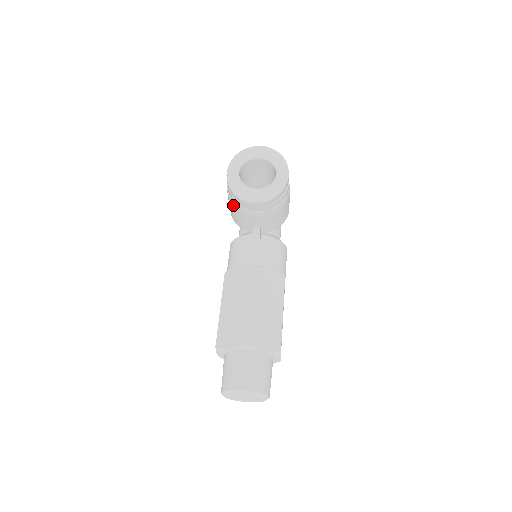
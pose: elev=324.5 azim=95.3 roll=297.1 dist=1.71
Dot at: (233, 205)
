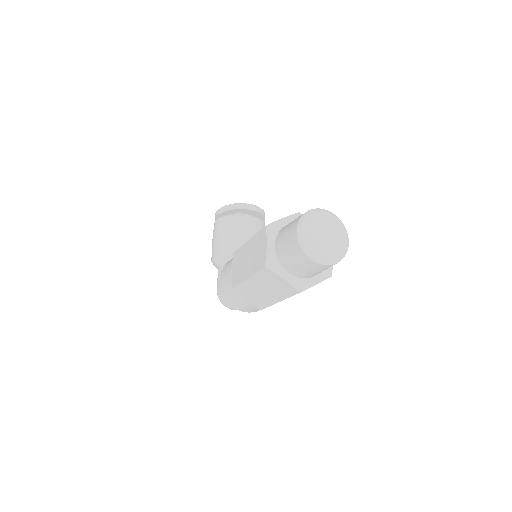
Dot at: (226, 225)
